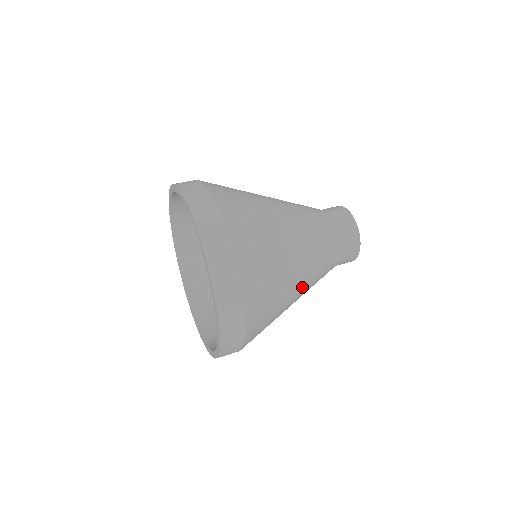
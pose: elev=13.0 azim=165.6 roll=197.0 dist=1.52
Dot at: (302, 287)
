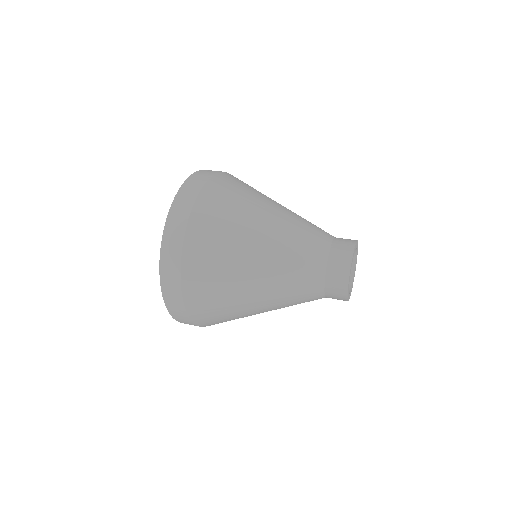
Dot at: occluded
